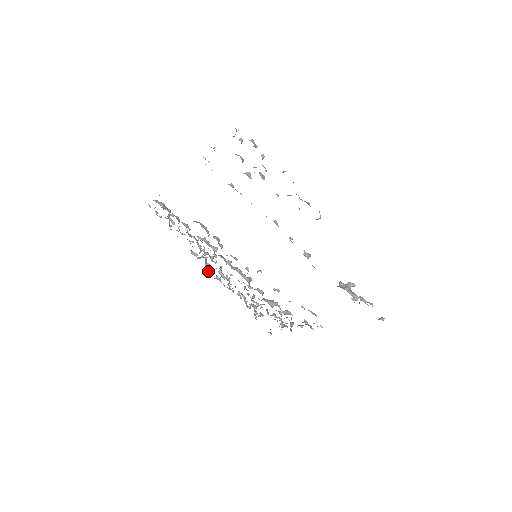
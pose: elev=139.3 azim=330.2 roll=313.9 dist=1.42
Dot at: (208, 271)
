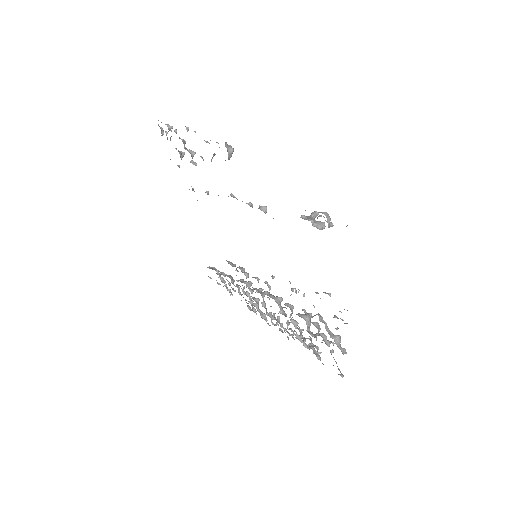
Dot at: (270, 325)
